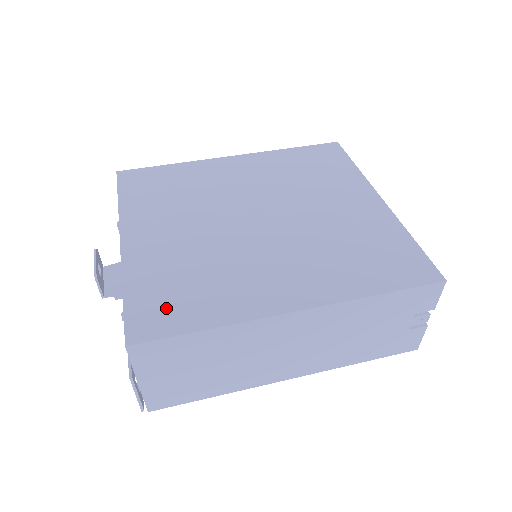
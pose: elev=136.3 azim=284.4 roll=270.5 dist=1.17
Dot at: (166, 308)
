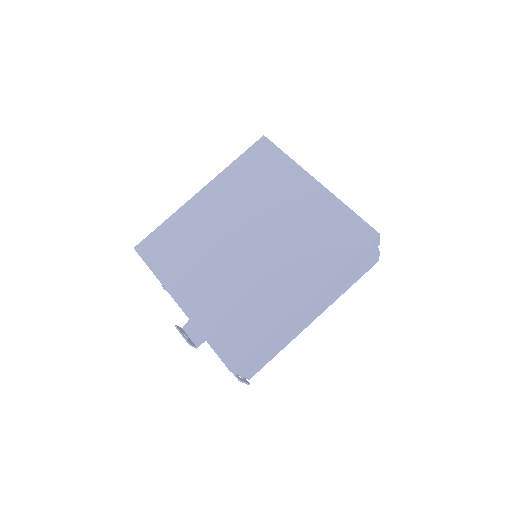
Dot at: (235, 337)
